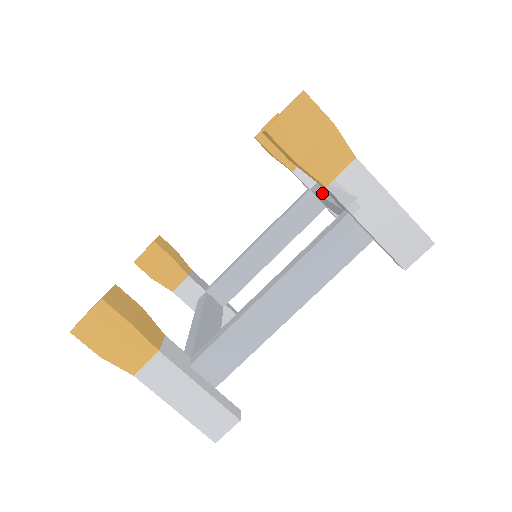
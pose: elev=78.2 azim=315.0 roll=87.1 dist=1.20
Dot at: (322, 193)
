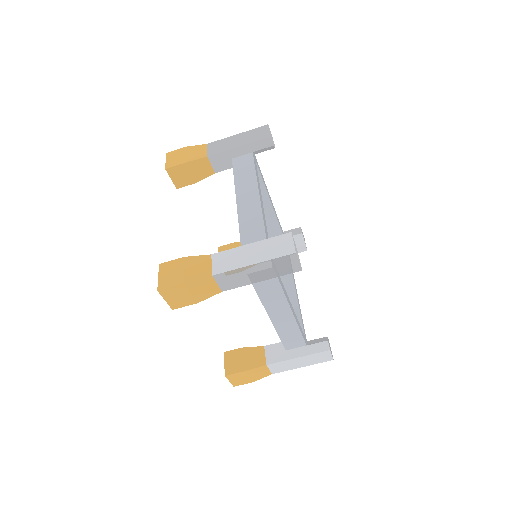
Dot at: occluded
